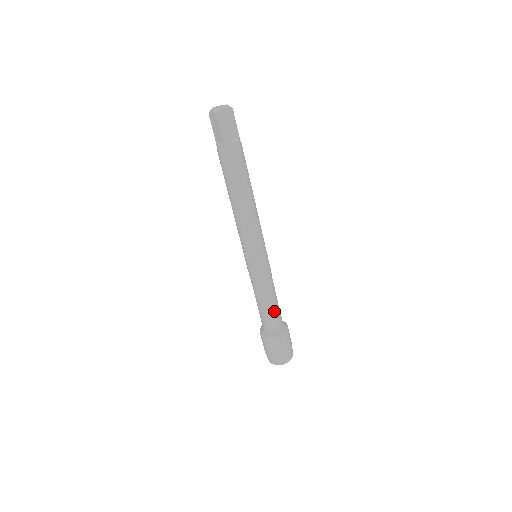
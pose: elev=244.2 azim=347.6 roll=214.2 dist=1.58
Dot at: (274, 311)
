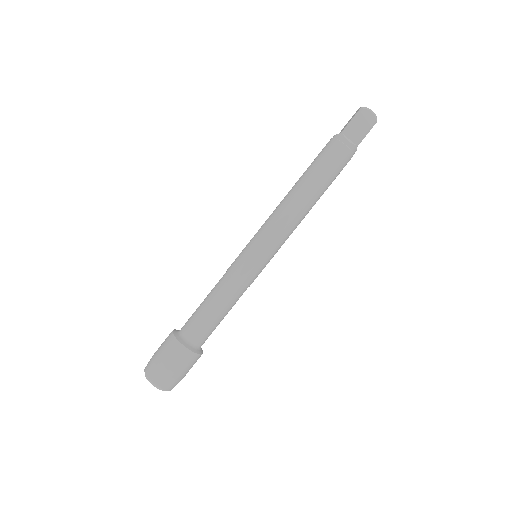
Dot at: (208, 318)
